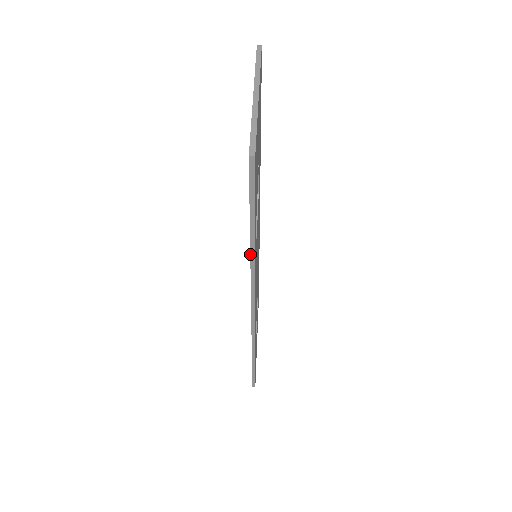
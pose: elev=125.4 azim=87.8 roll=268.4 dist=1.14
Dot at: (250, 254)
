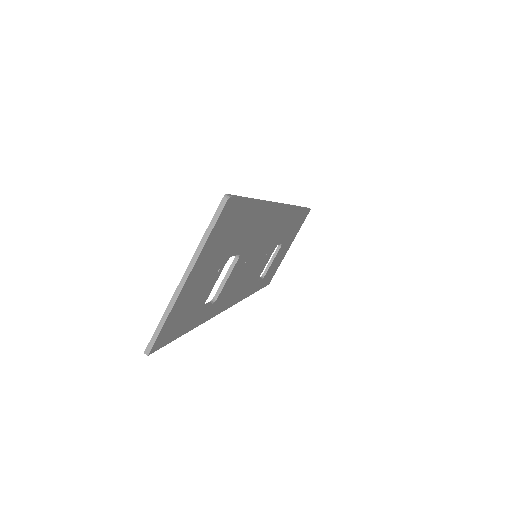
Dot at: occluded
